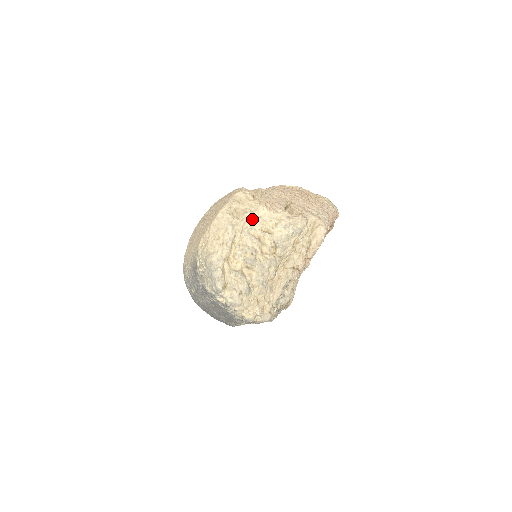
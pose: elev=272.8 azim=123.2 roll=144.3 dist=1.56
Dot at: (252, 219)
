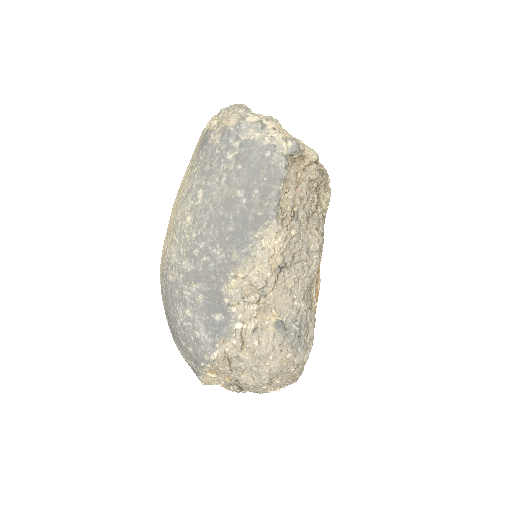
Dot at: occluded
